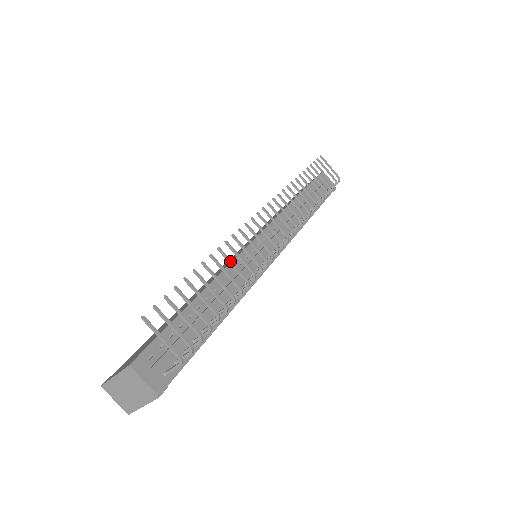
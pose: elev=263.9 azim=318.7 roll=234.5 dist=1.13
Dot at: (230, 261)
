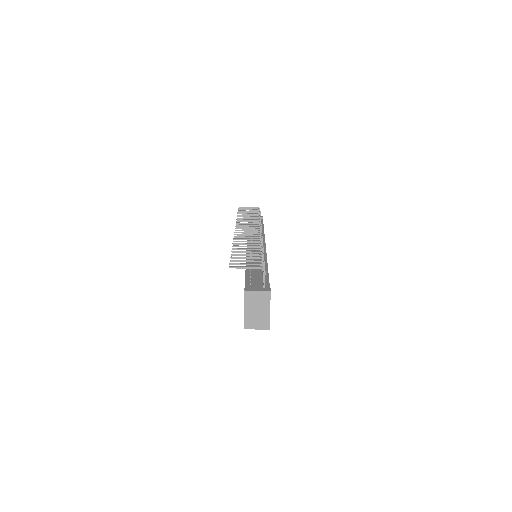
Dot at: (243, 243)
